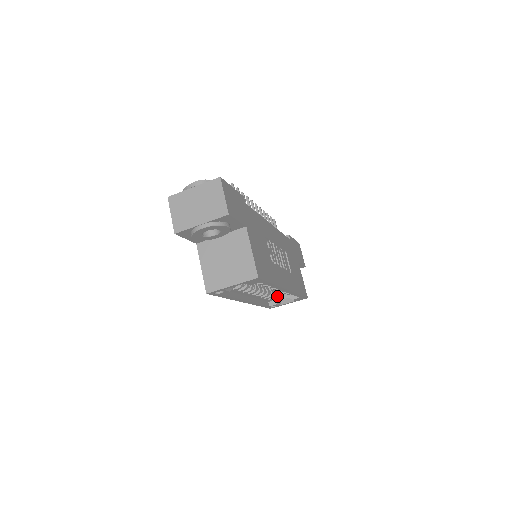
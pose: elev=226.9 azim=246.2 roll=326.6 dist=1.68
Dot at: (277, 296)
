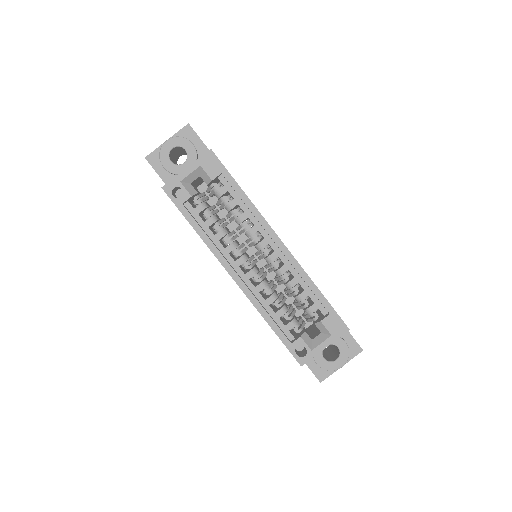
Dot at: (302, 331)
